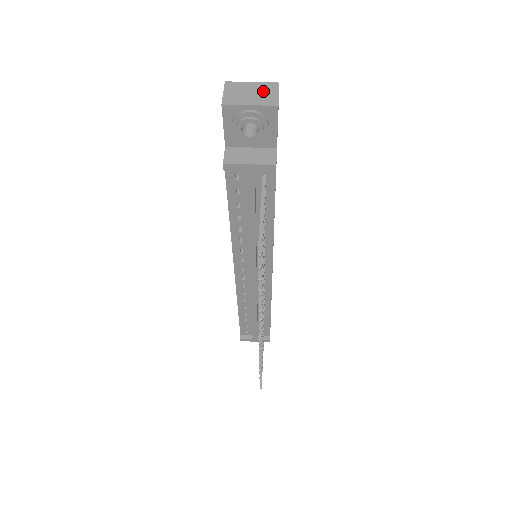
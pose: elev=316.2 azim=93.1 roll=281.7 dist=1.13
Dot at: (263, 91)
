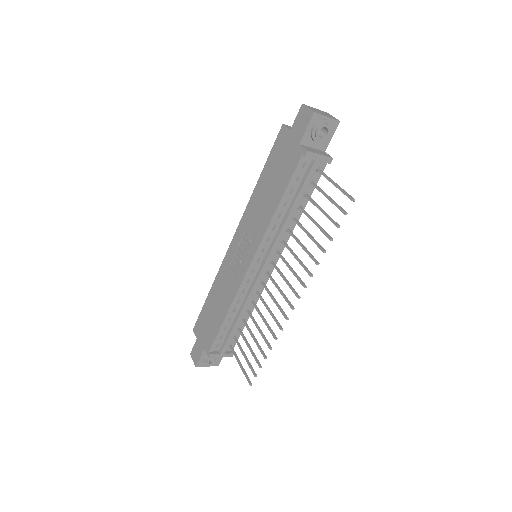
Dot at: (325, 113)
